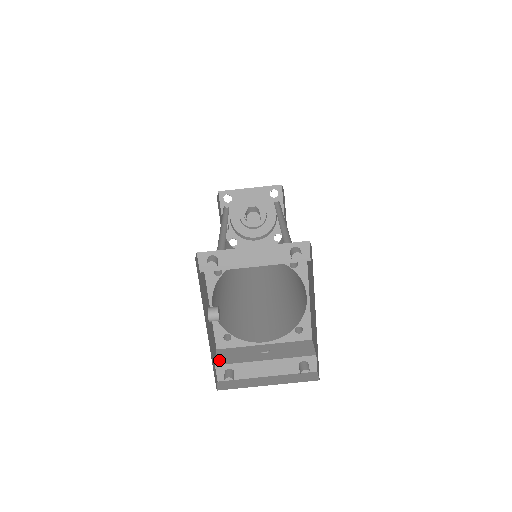
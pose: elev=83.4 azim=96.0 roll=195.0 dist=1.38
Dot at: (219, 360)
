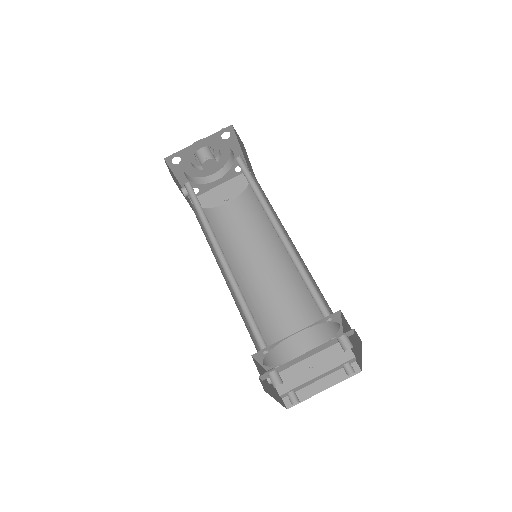
Dot at: (279, 389)
